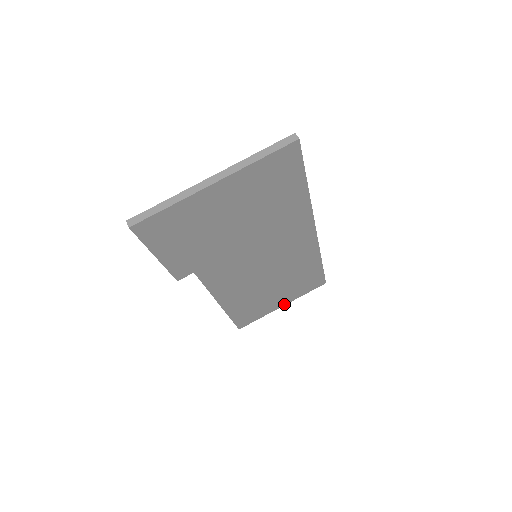
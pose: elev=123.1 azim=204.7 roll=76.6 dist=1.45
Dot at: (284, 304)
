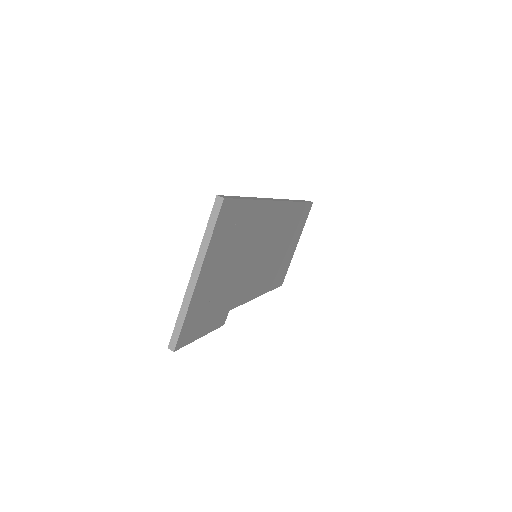
Dot at: (297, 243)
